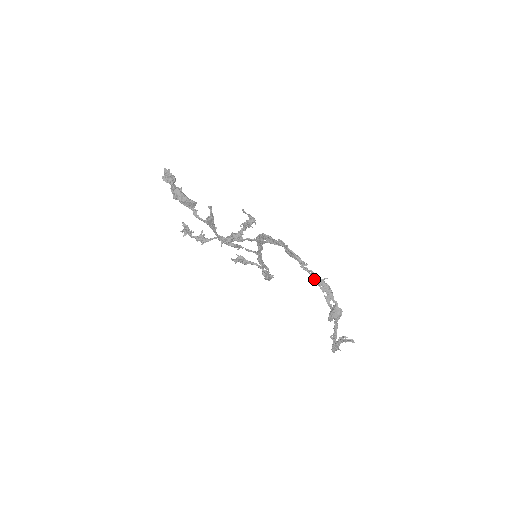
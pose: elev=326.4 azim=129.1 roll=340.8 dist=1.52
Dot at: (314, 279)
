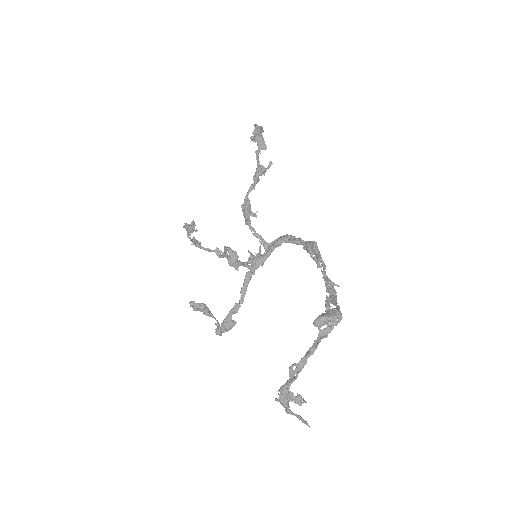
Dot at: (324, 275)
